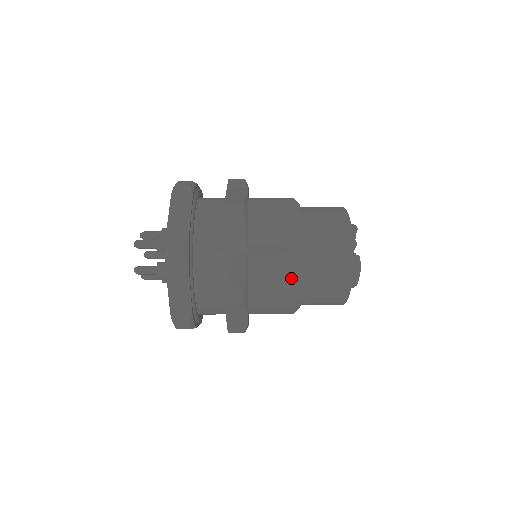
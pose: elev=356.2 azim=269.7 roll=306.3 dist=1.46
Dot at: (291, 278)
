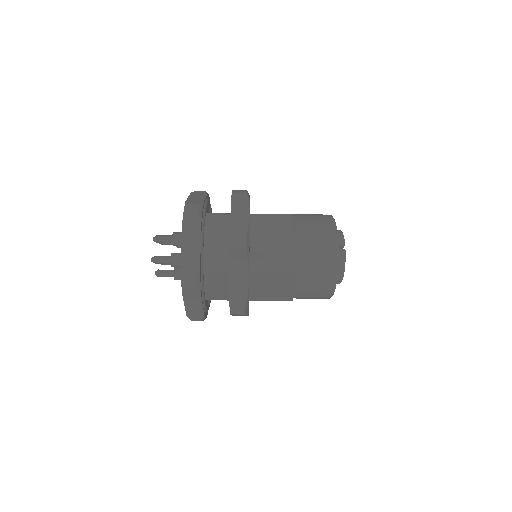
Dot at: occluded
